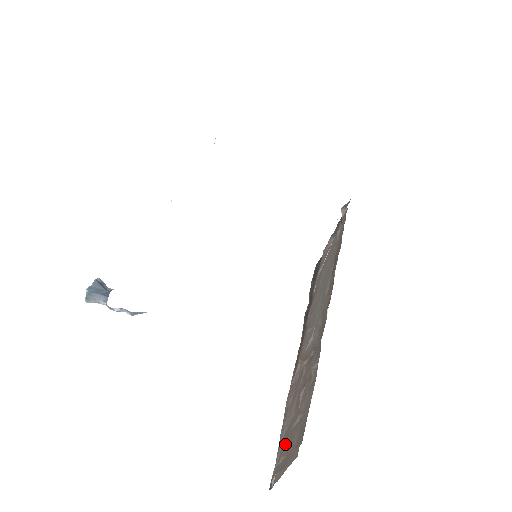
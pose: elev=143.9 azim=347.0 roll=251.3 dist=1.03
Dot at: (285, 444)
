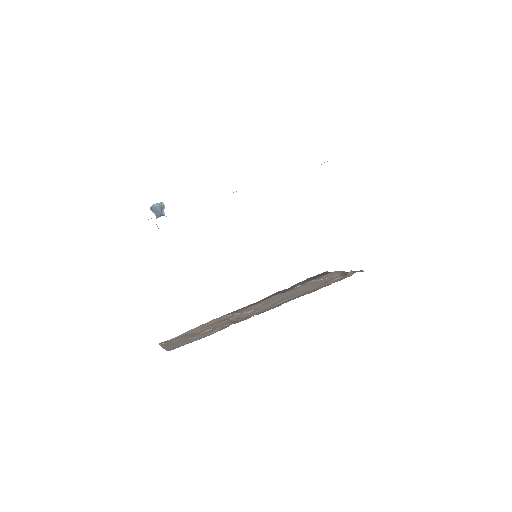
Dot at: (181, 338)
